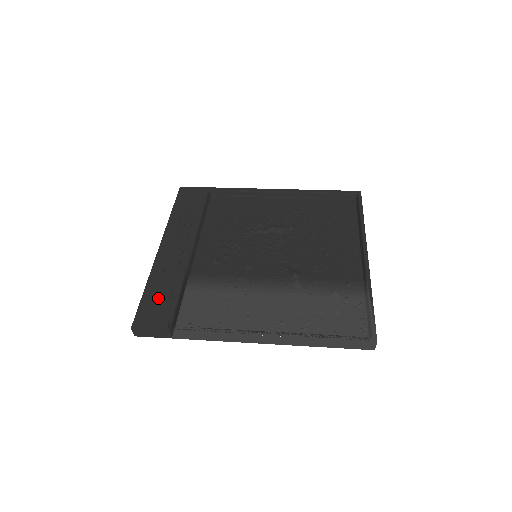
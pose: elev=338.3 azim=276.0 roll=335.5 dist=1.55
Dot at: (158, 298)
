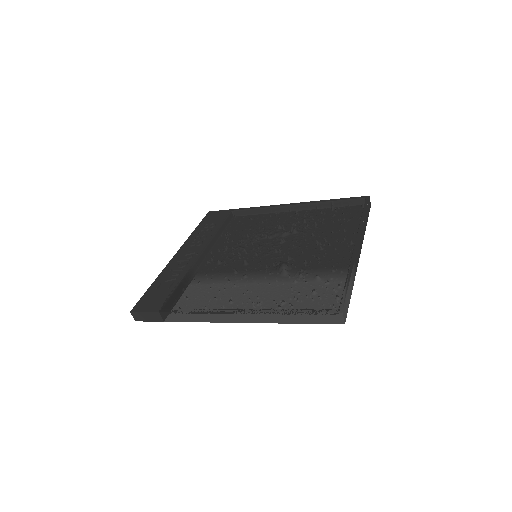
Dot at: (159, 290)
